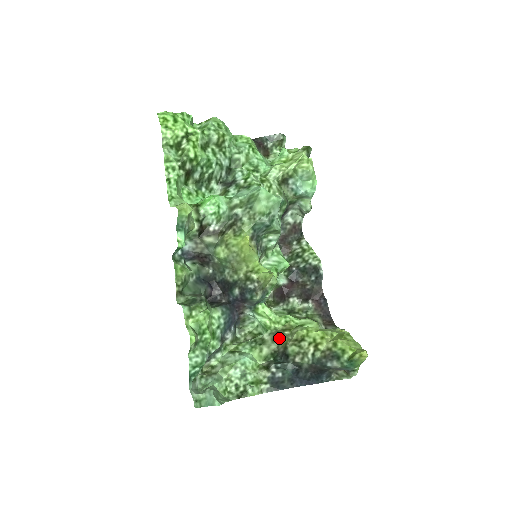
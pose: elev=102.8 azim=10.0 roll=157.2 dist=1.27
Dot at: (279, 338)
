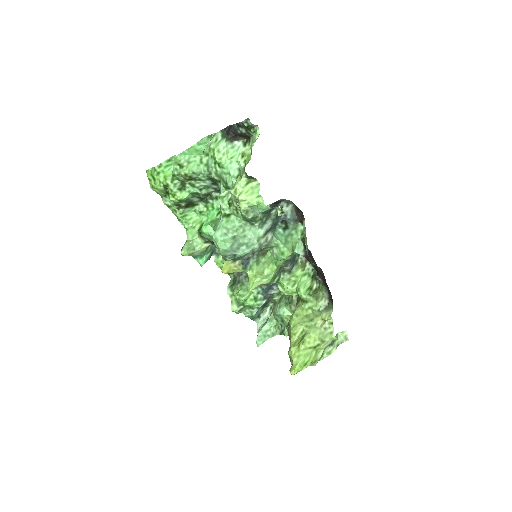
Dot at: (297, 304)
